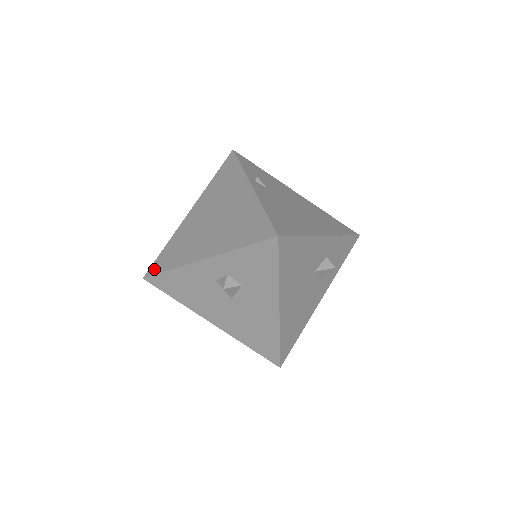
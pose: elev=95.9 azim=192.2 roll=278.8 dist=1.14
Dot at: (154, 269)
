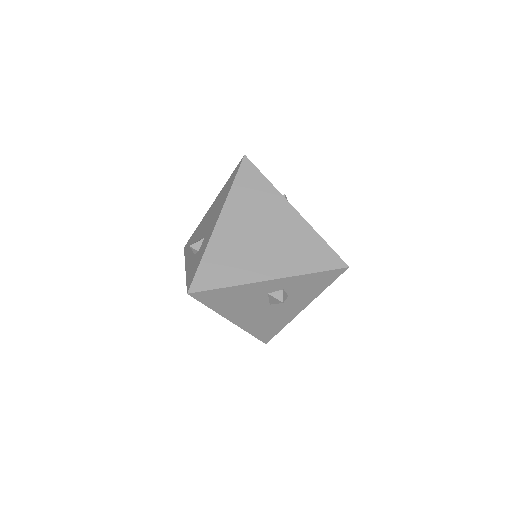
Dot at: (201, 284)
